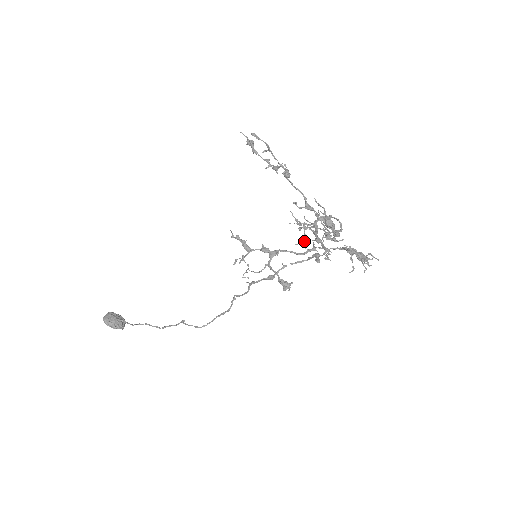
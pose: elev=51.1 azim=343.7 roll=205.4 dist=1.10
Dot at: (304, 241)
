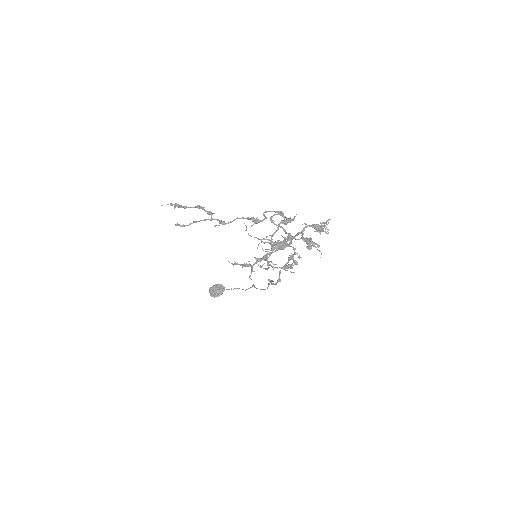
Dot at: occluded
